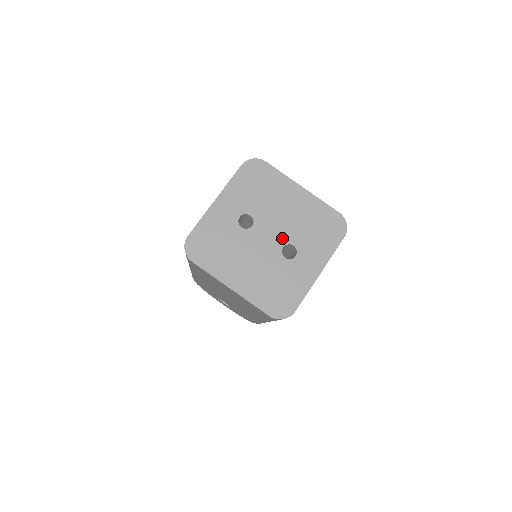
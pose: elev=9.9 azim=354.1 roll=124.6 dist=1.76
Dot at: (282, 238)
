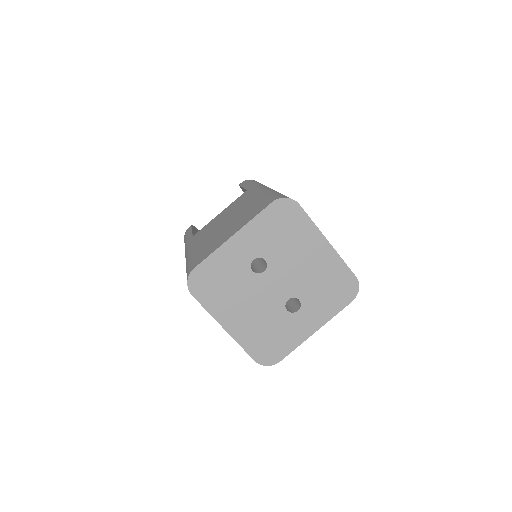
Dot at: (290, 290)
